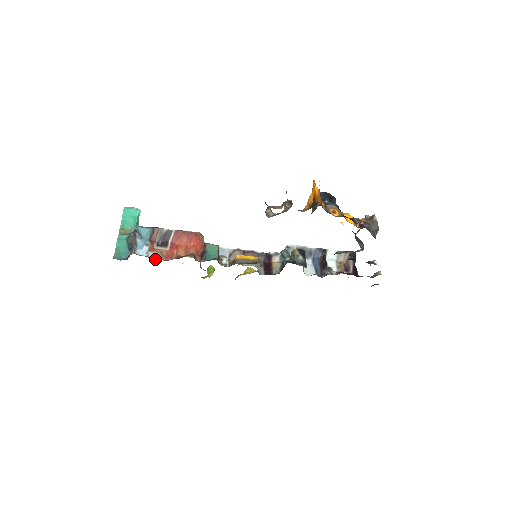
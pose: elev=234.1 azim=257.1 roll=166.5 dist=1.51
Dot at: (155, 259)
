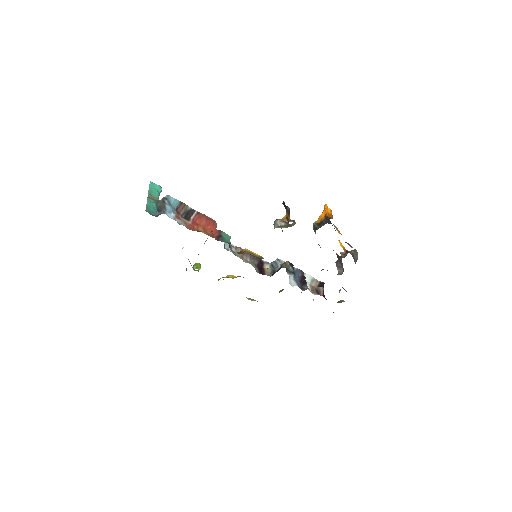
Dot at: occluded
